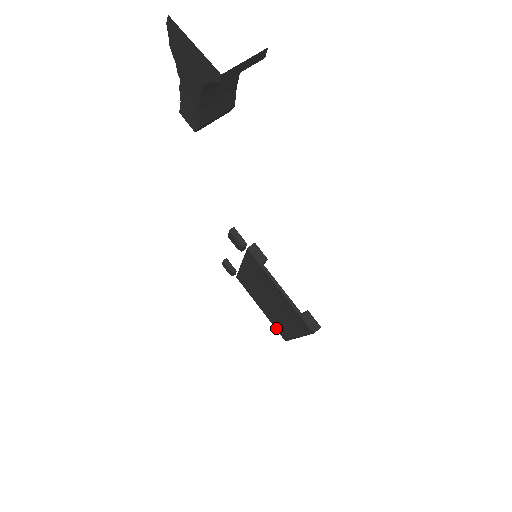
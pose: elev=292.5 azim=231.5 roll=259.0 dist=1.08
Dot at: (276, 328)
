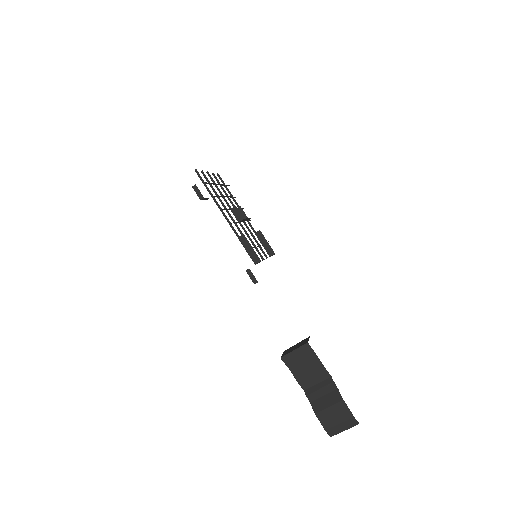
Dot at: occluded
